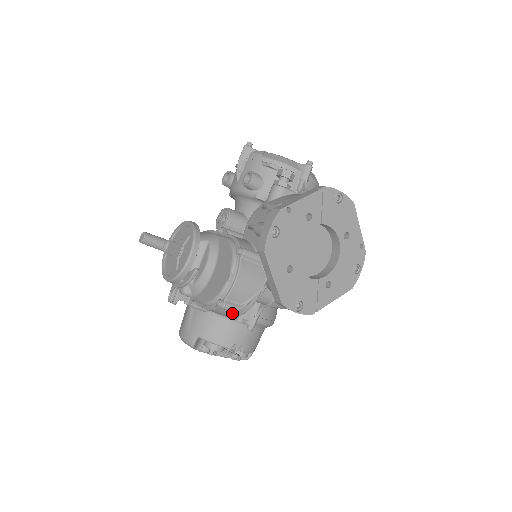
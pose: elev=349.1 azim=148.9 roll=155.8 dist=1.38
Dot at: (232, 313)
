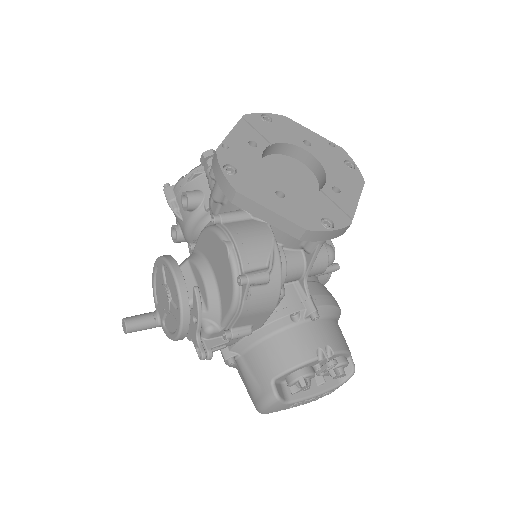
Dot at: (269, 290)
